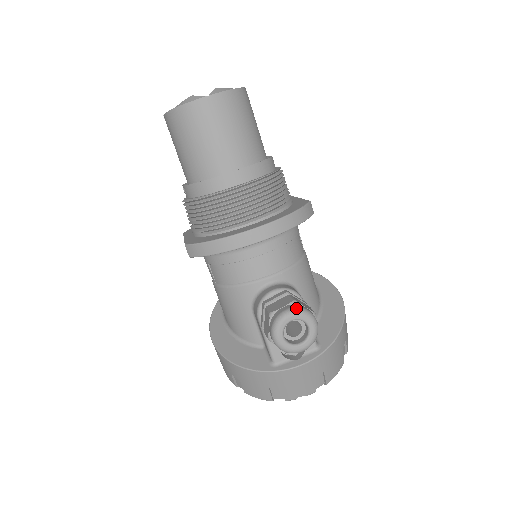
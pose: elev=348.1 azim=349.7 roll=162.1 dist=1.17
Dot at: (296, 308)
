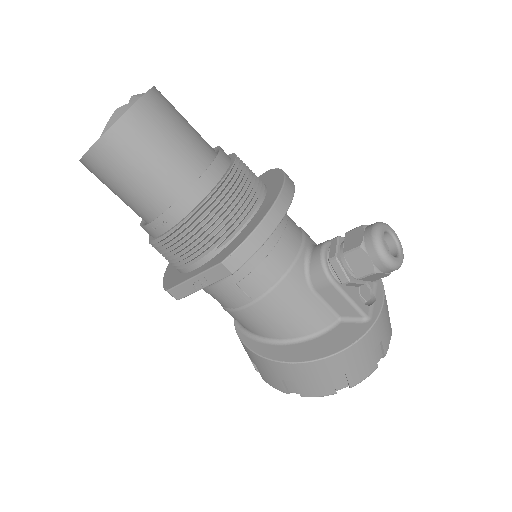
Dot at: (376, 224)
